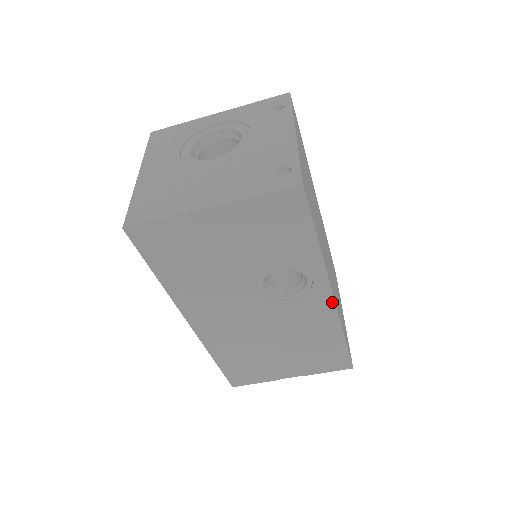
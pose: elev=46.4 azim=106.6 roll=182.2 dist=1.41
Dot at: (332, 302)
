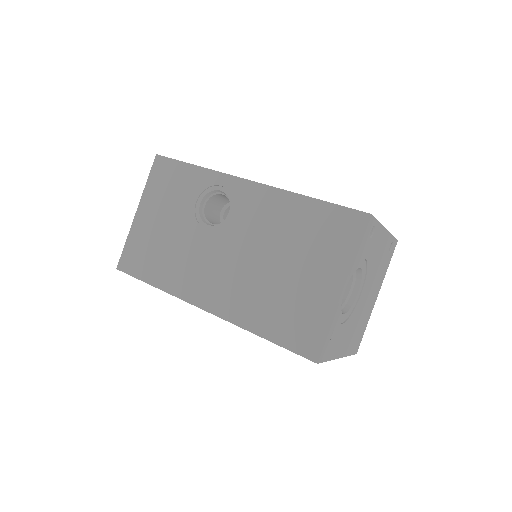
Dot at: (254, 184)
